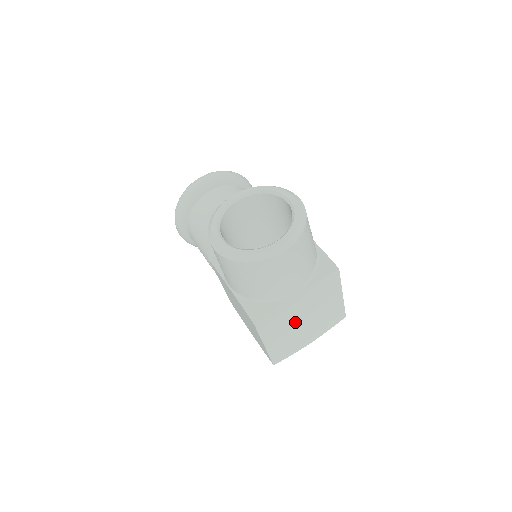
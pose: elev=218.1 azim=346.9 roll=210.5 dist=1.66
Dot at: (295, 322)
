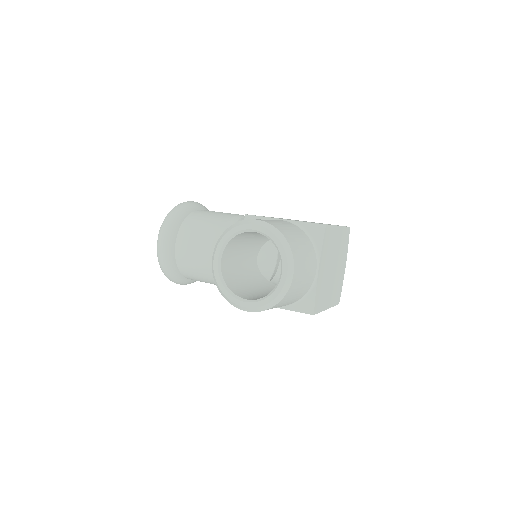
Dot at: (330, 277)
